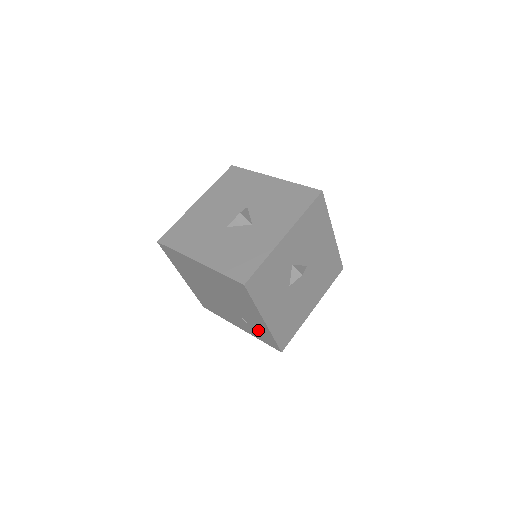
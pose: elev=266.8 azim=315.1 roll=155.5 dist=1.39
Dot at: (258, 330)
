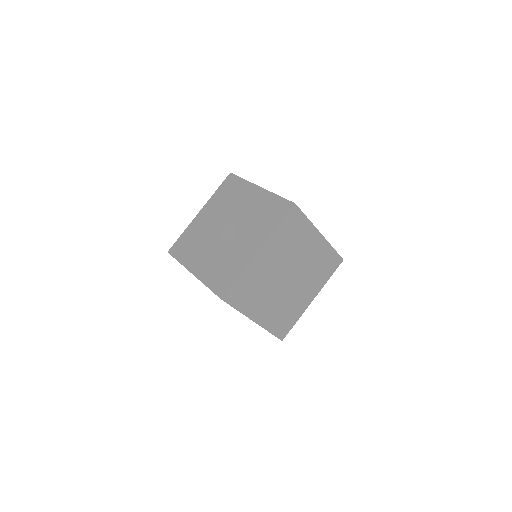
Dot at: occluded
